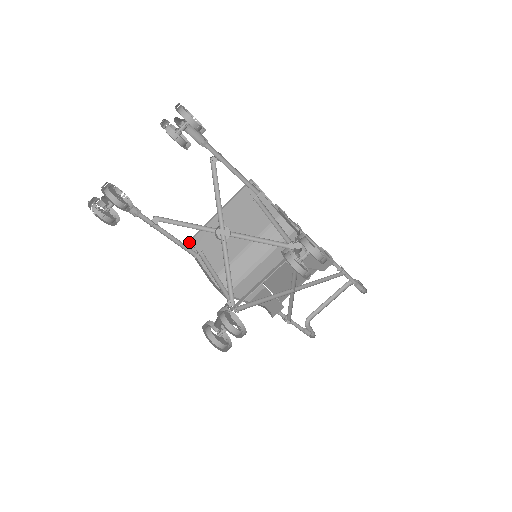
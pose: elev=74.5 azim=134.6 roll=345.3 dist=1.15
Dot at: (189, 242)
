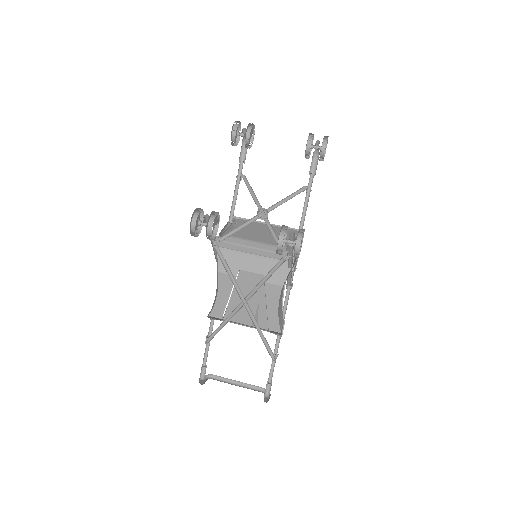
Dot at: (235, 217)
